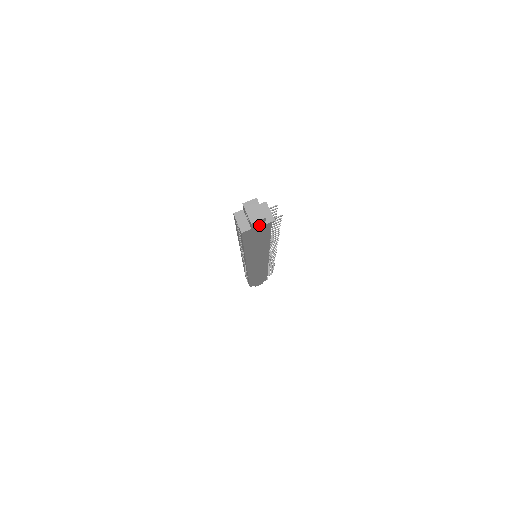
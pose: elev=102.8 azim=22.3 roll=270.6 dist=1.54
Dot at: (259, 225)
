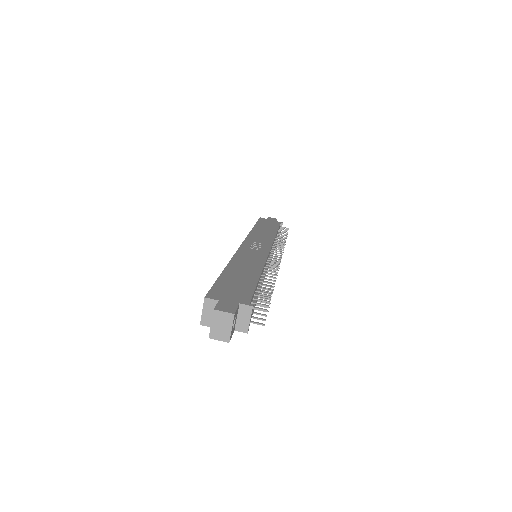
Dot at: occluded
